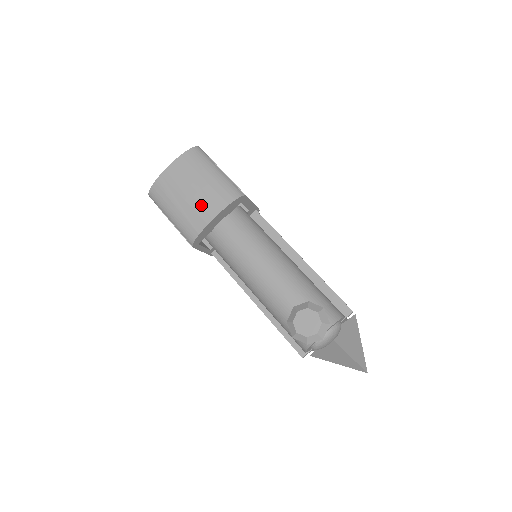
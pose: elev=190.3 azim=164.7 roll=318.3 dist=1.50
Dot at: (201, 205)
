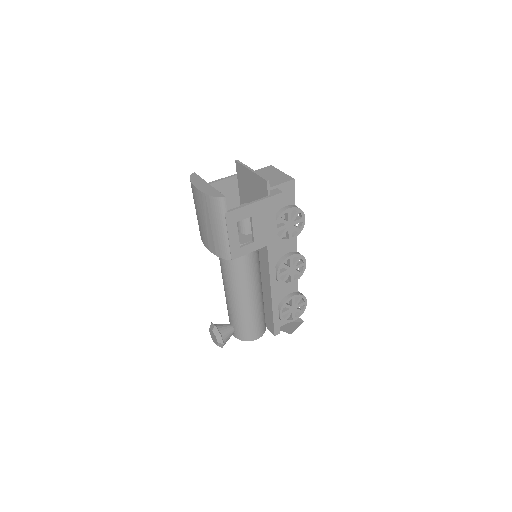
Dot at: (204, 234)
